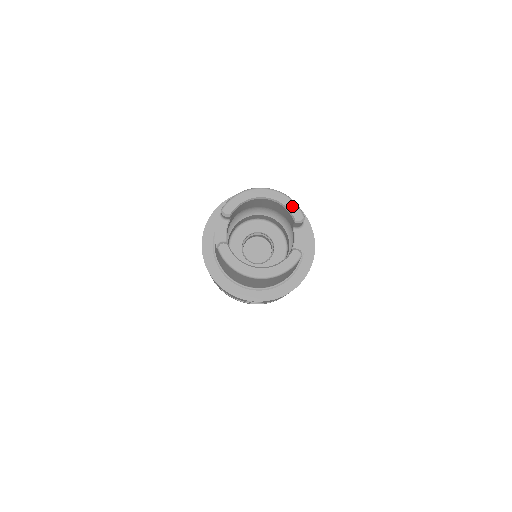
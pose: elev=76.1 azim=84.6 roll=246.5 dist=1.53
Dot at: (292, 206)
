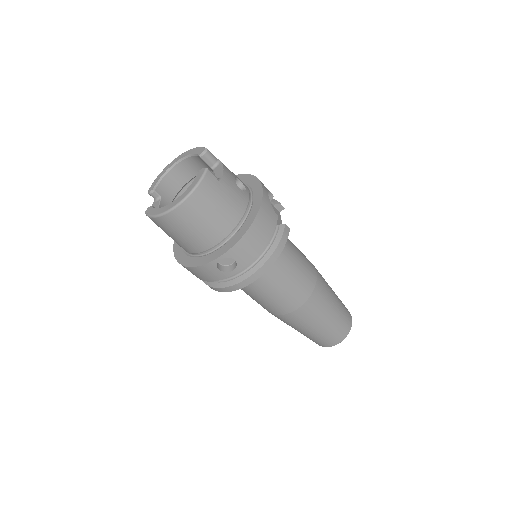
Dot at: (196, 150)
